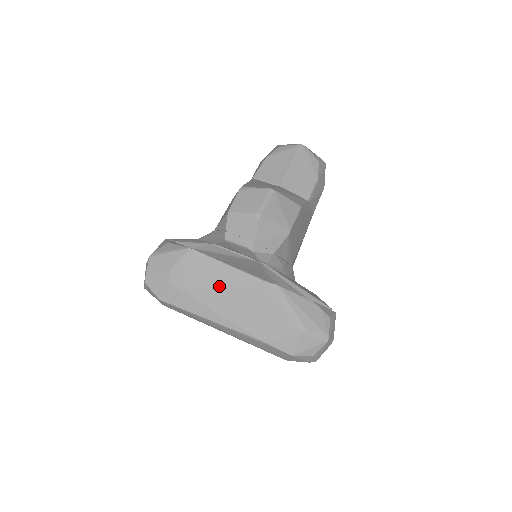
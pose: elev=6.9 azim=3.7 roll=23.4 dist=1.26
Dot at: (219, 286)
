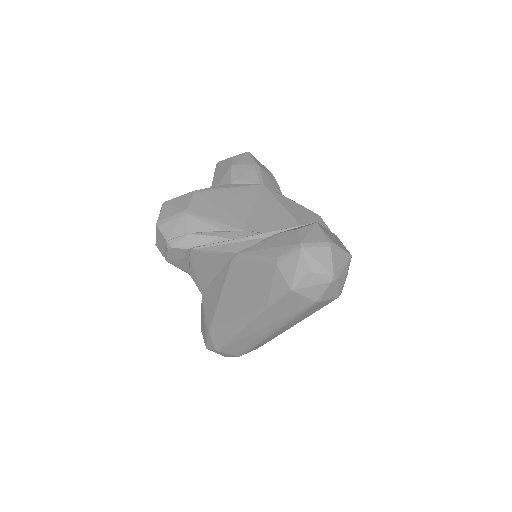
Dot at: (221, 298)
